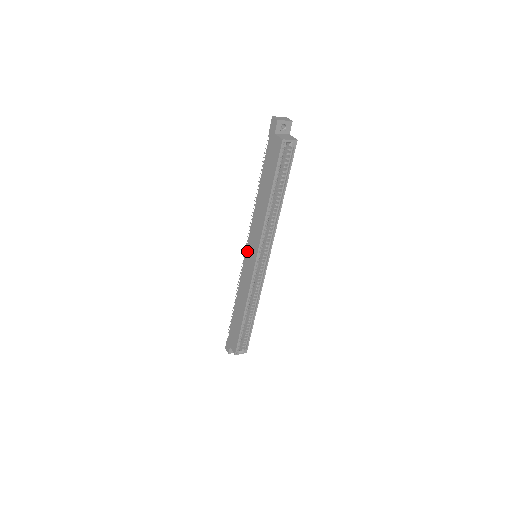
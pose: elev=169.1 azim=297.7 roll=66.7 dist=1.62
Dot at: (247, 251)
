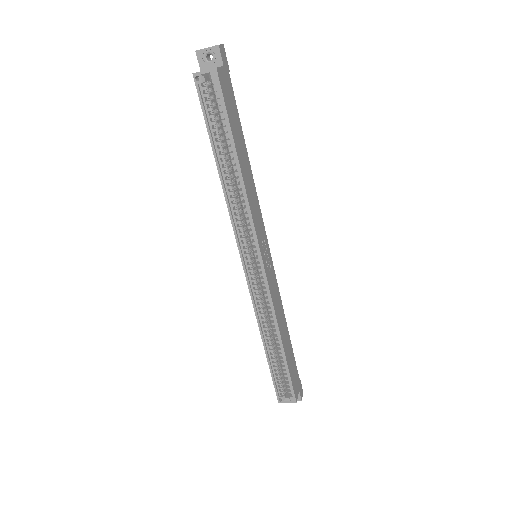
Dot at: occluded
